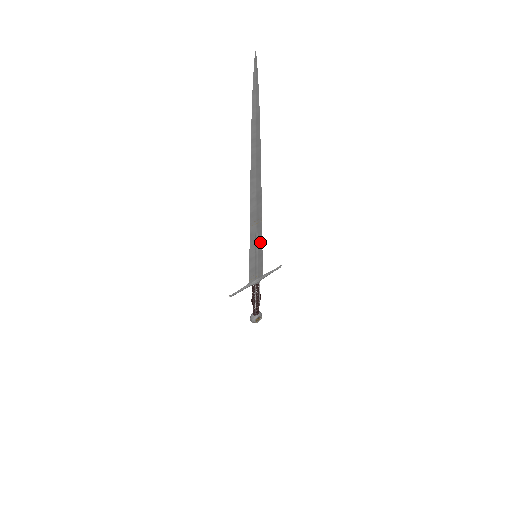
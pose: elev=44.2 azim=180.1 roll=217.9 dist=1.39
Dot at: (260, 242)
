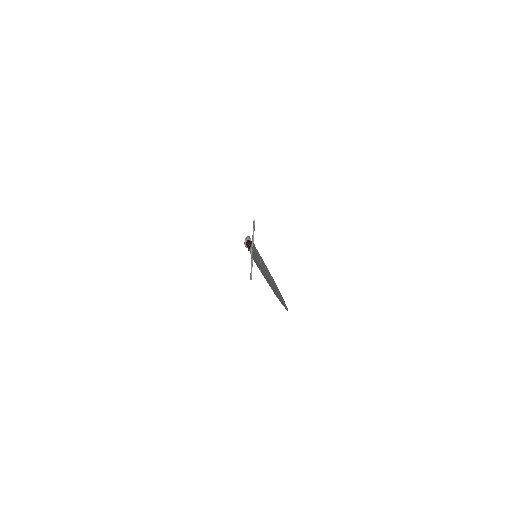
Dot at: occluded
